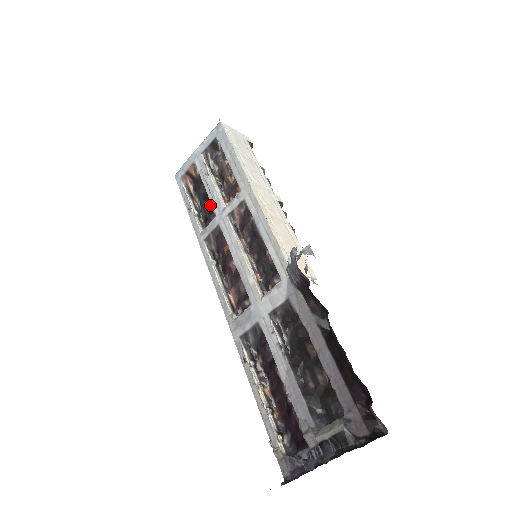
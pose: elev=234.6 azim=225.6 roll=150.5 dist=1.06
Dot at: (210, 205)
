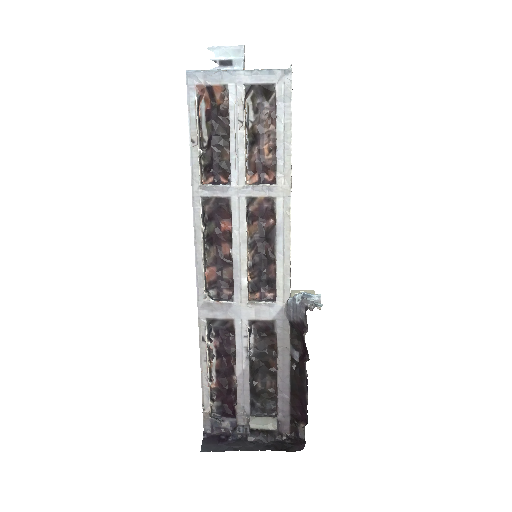
Dot at: (224, 157)
